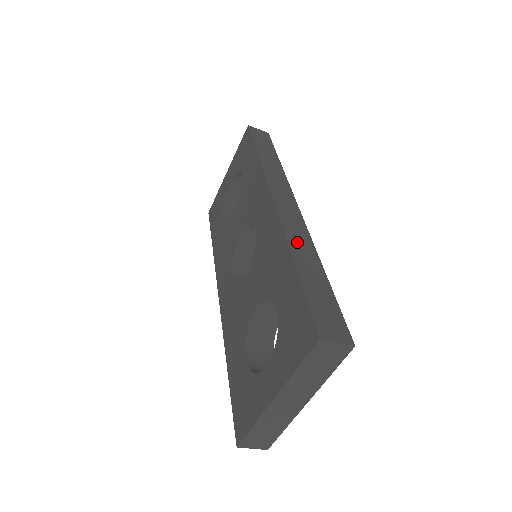
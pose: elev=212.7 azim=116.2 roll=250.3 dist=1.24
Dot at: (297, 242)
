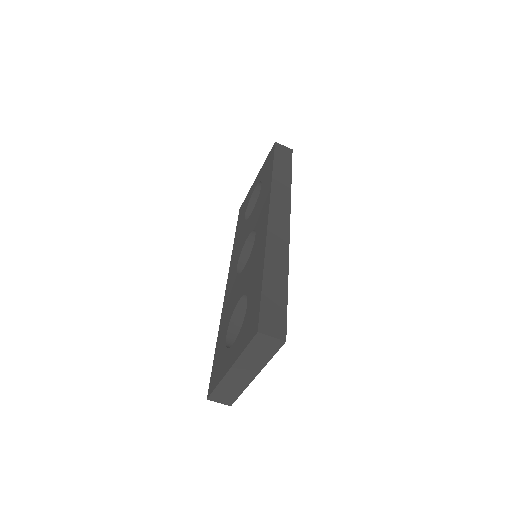
Dot at: (274, 254)
